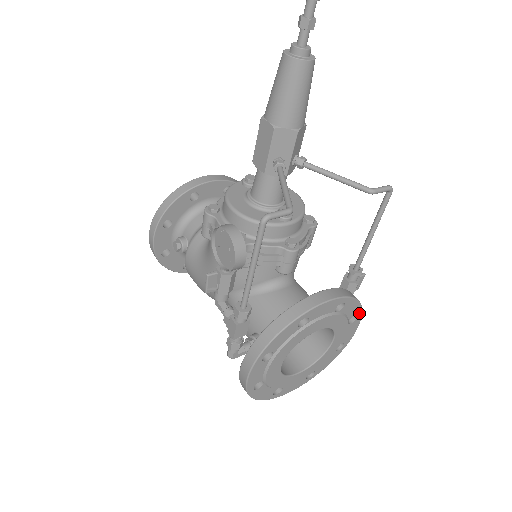
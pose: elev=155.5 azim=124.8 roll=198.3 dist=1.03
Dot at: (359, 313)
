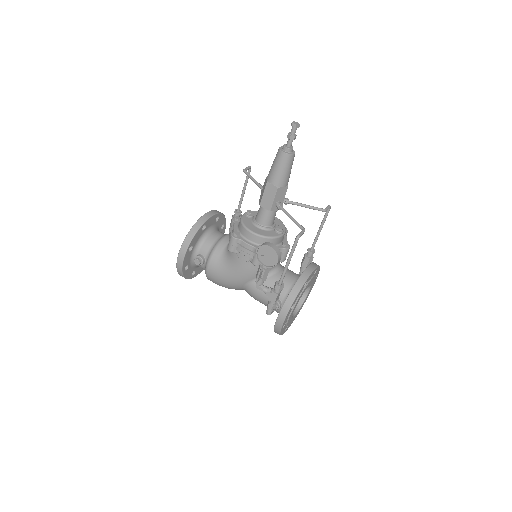
Dot at: (318, 273)
